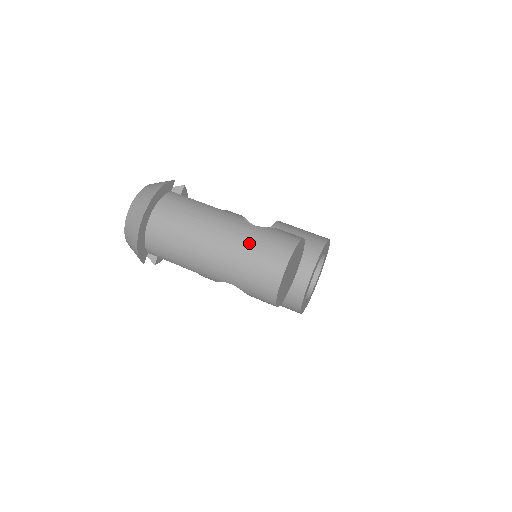
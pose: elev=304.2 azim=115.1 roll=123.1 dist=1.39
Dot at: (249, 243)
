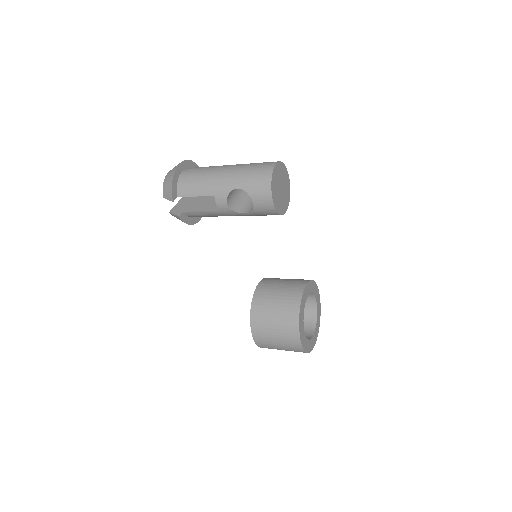
Dot at: (251, 163)
